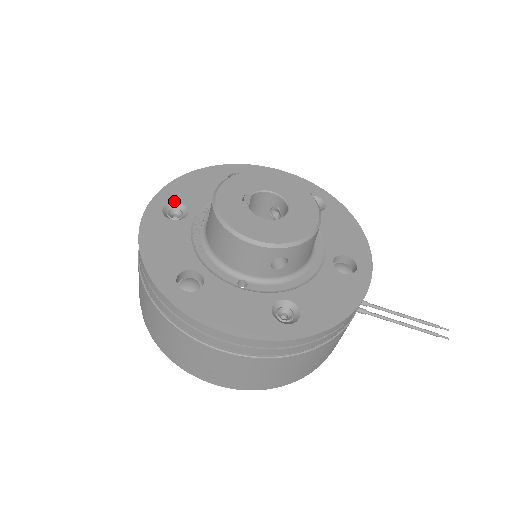
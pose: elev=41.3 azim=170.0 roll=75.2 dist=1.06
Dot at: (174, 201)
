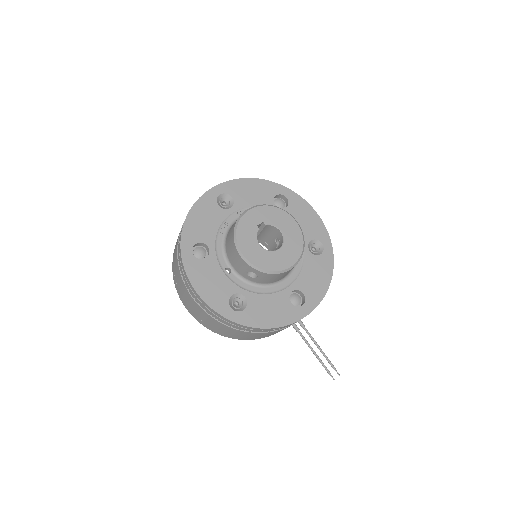
Dot at: (230, 194)
